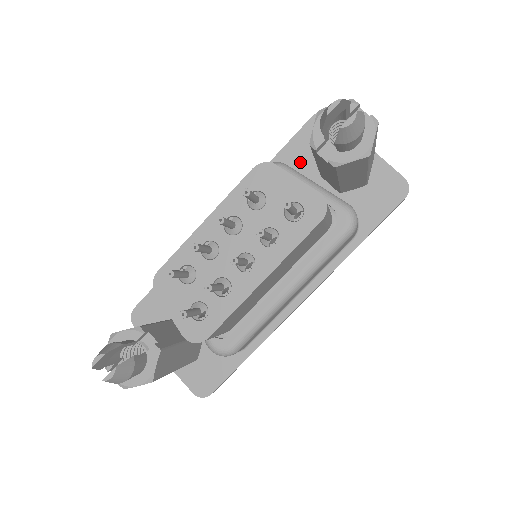
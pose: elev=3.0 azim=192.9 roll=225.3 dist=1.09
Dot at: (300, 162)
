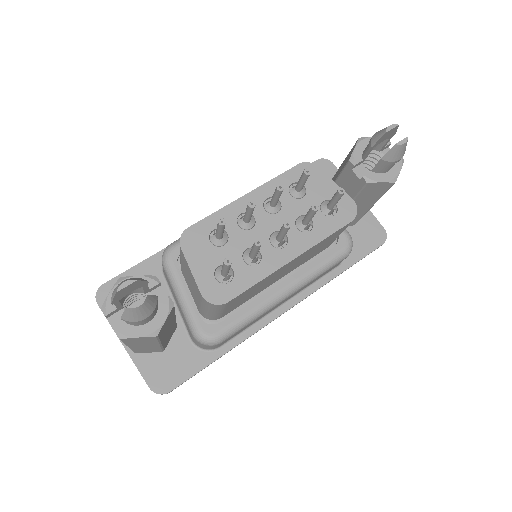
Dot at: occluded
